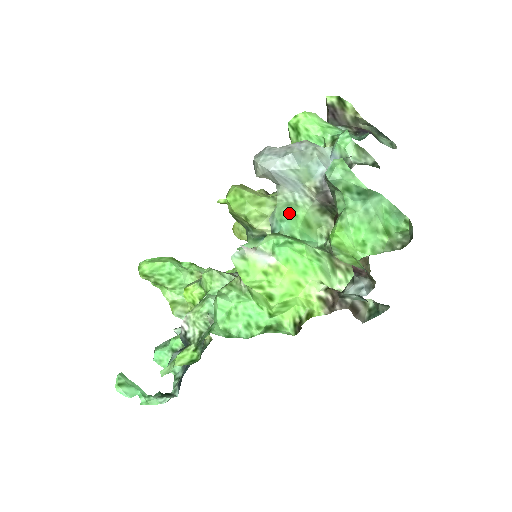
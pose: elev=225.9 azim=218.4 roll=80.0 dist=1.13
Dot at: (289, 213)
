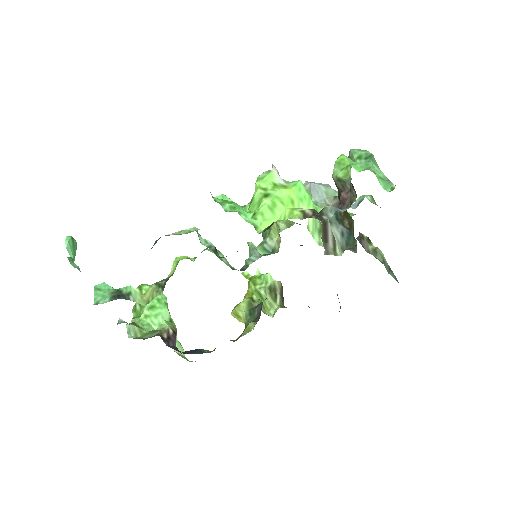
Dot at: occluded
